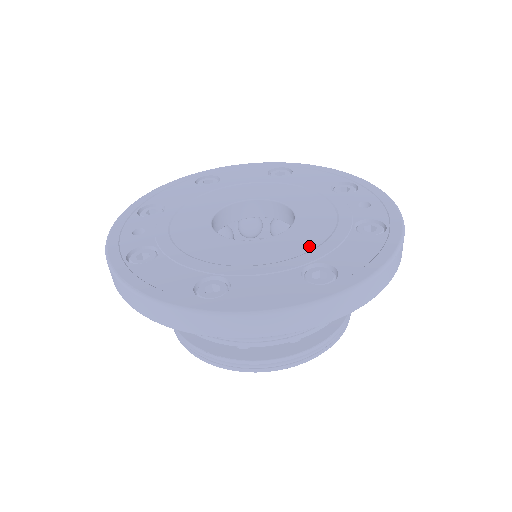
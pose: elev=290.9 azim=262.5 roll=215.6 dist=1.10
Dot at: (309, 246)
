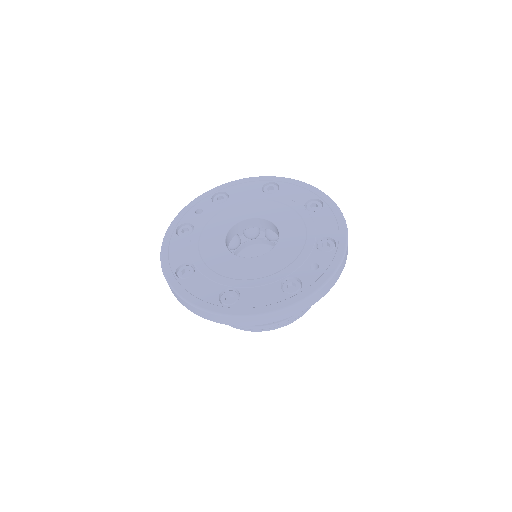
Dot at: (248, 276)
